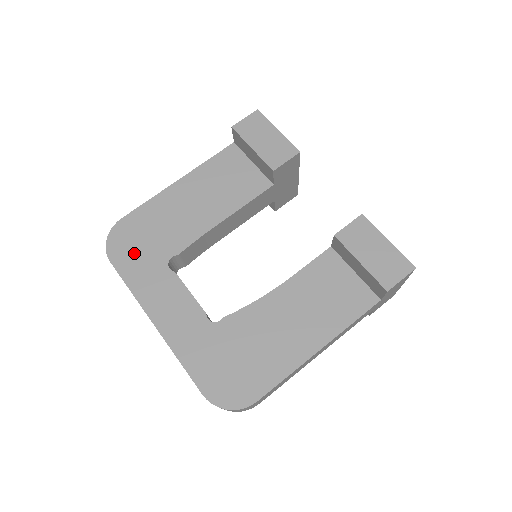
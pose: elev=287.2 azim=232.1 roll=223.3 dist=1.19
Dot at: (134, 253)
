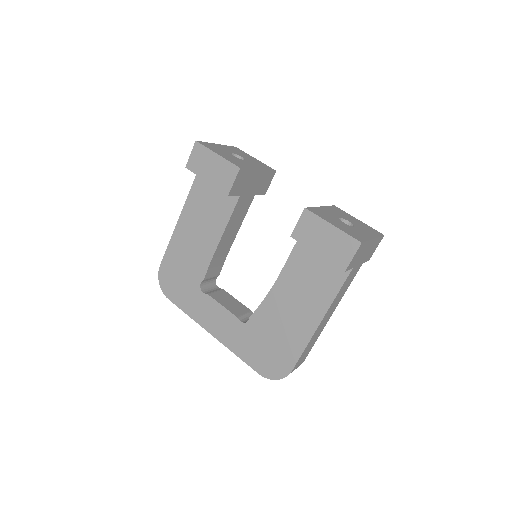
Dot at: (178, 288)
